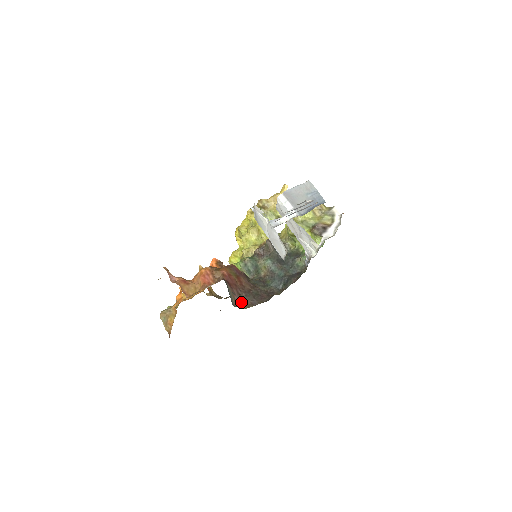
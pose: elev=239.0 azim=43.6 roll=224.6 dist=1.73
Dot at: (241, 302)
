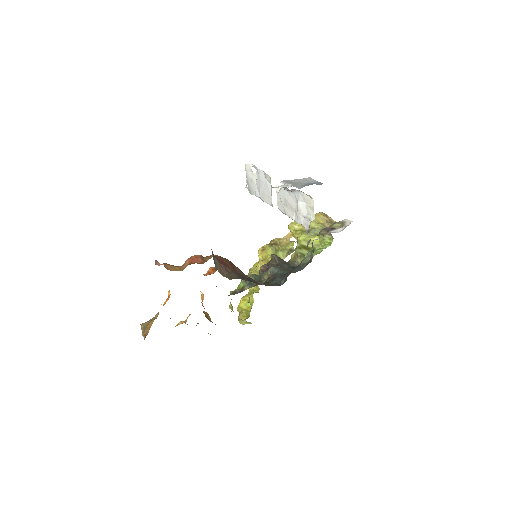
Dot at: (228, 276)
